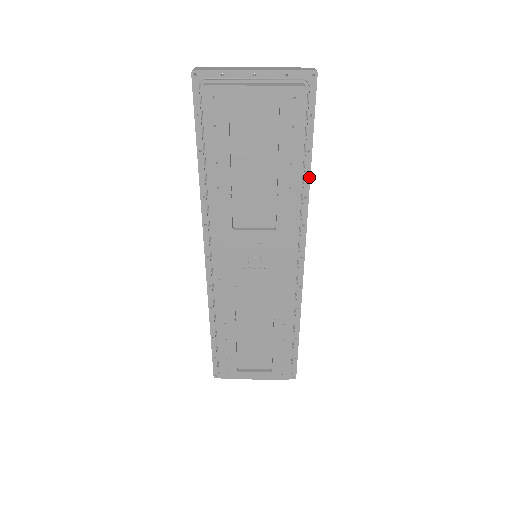
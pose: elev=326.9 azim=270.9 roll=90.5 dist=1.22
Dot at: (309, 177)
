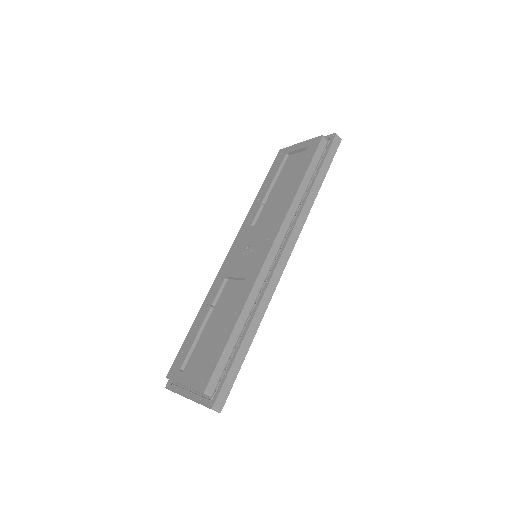
Dot at: (310, 191)
